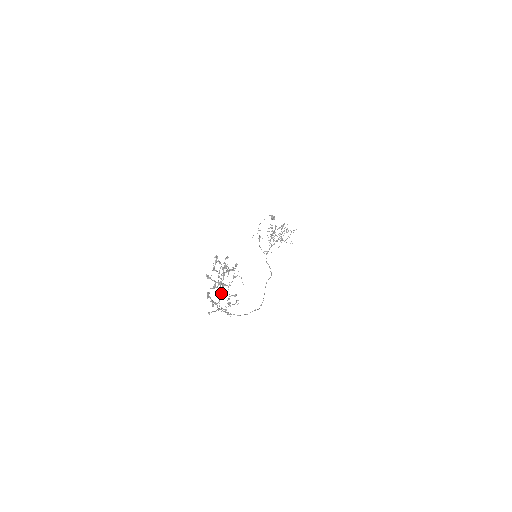
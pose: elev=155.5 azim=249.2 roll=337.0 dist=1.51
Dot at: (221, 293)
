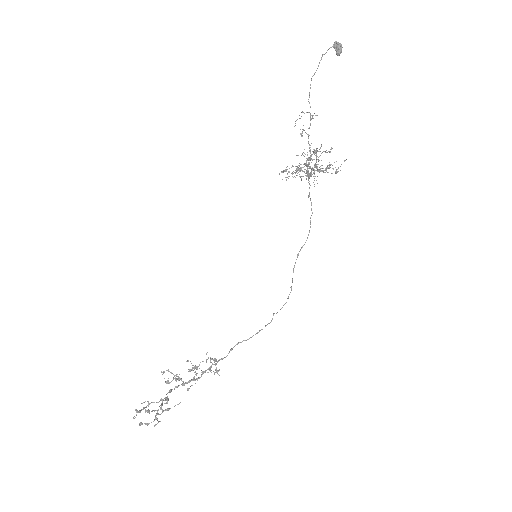
Dot at: occluded
